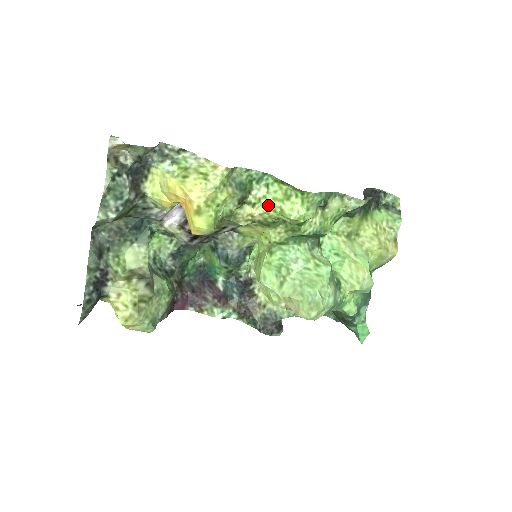
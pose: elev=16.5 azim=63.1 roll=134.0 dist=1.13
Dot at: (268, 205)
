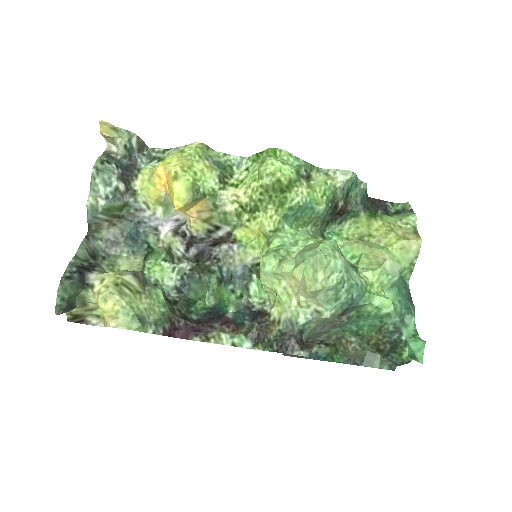
Dot at: (249, 179)
